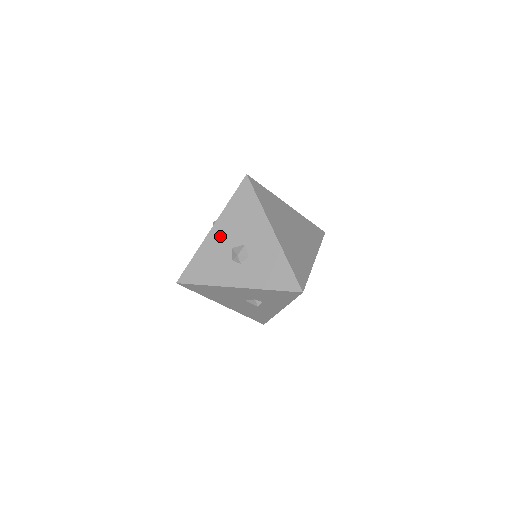
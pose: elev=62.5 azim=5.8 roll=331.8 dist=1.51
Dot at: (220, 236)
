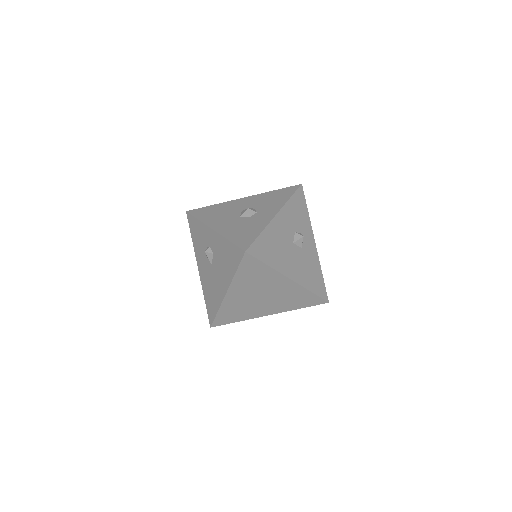
Dot at: (223, 224)
